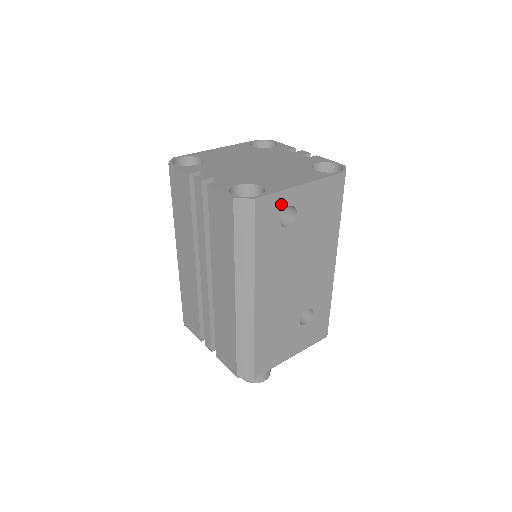
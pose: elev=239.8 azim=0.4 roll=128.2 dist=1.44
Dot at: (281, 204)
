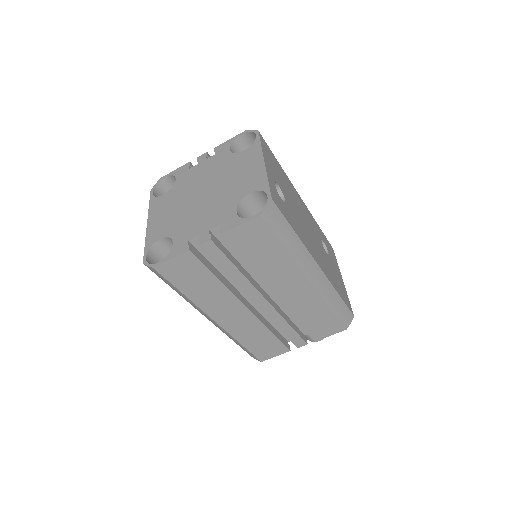
Dot at: (274, 188)
